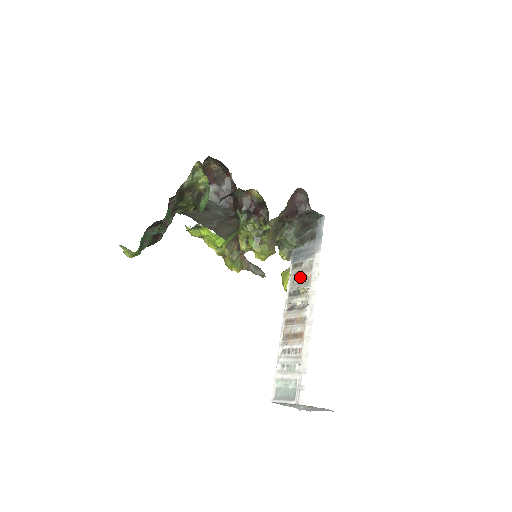
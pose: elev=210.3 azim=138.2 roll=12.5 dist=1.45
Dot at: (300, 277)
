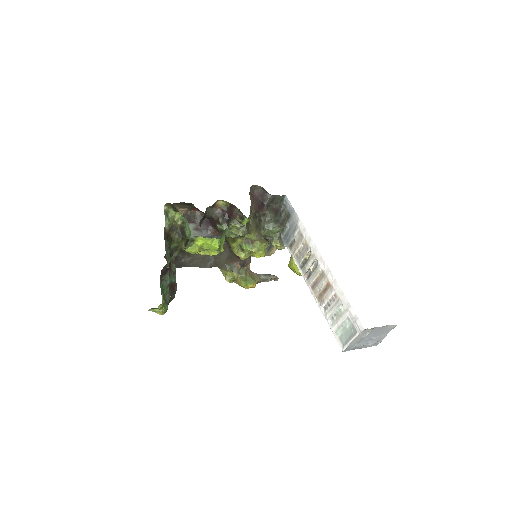
Dot at: (299, 249)
